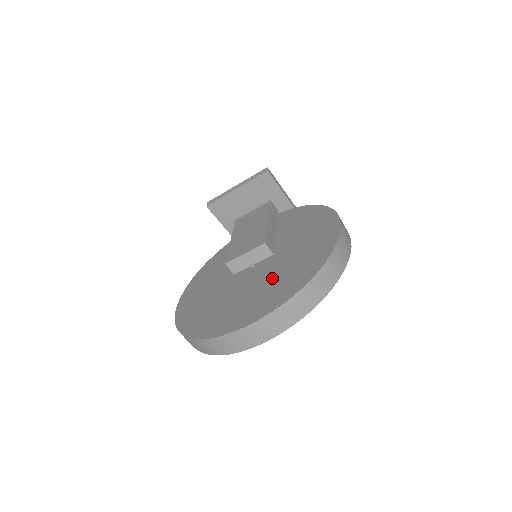
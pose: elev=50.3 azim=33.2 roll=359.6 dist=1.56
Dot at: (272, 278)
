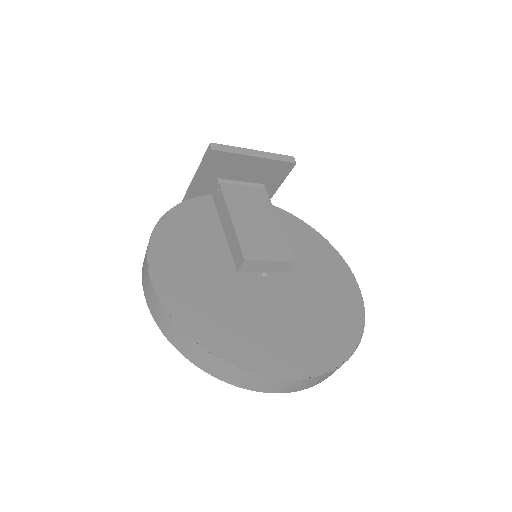
Dot at: (307, 314)
